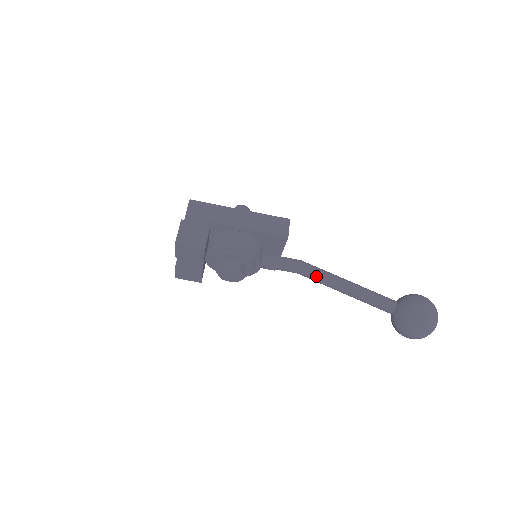
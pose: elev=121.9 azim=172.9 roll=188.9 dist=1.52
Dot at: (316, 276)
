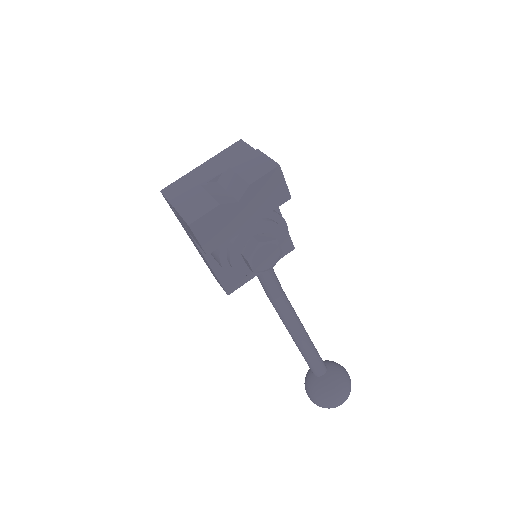
Dot at: (291, 308)
